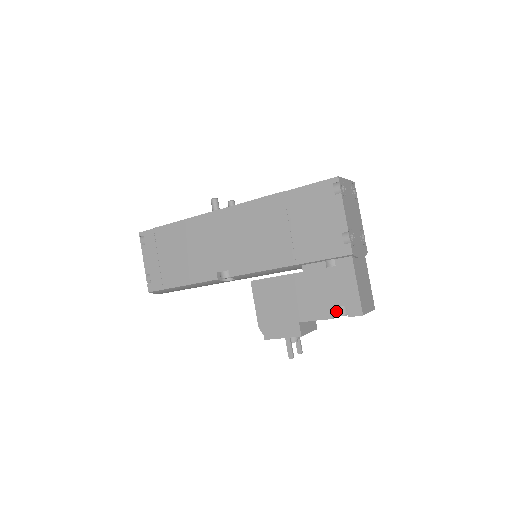
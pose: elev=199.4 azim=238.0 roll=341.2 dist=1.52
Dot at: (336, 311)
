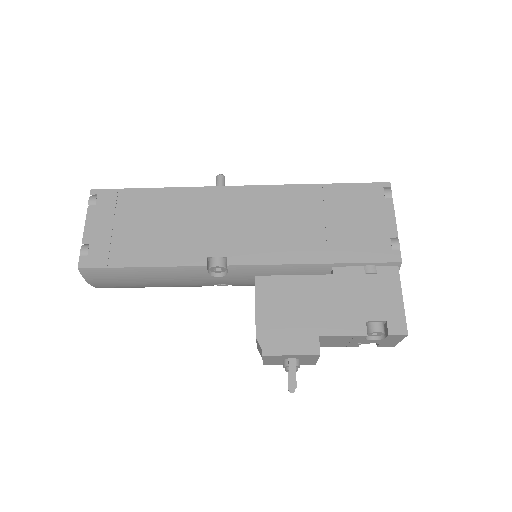
Dot at: (372, 327)
